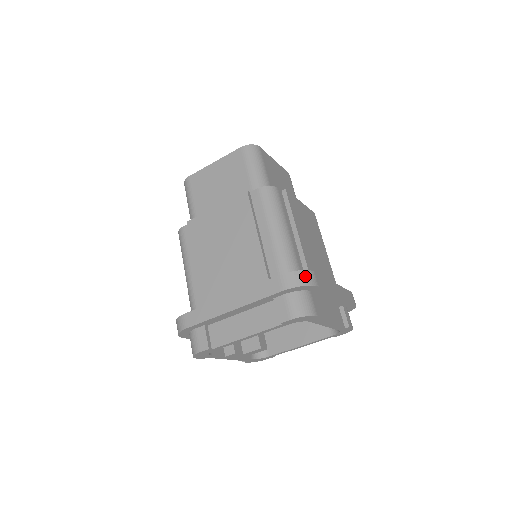
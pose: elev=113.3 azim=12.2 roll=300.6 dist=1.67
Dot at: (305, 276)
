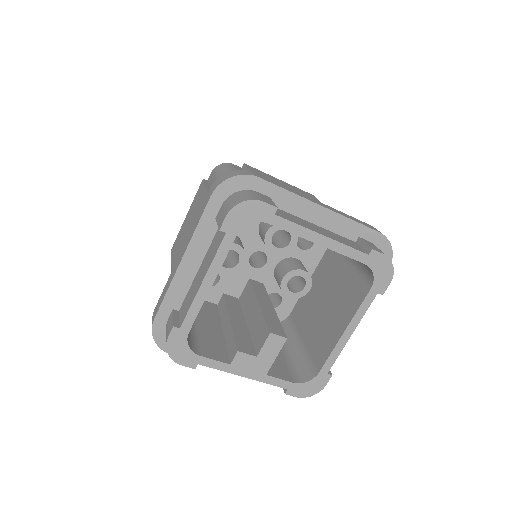
Dot at: (236, 172)
